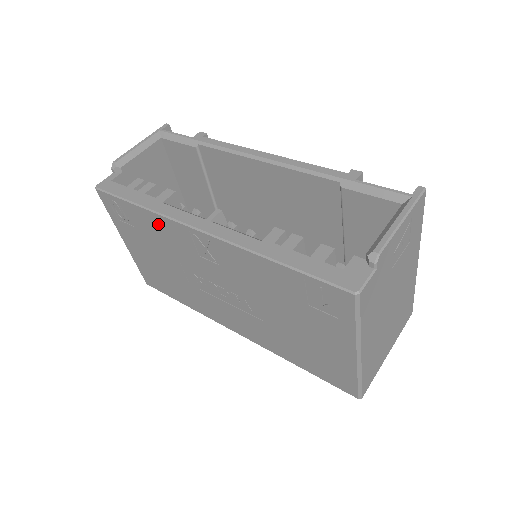
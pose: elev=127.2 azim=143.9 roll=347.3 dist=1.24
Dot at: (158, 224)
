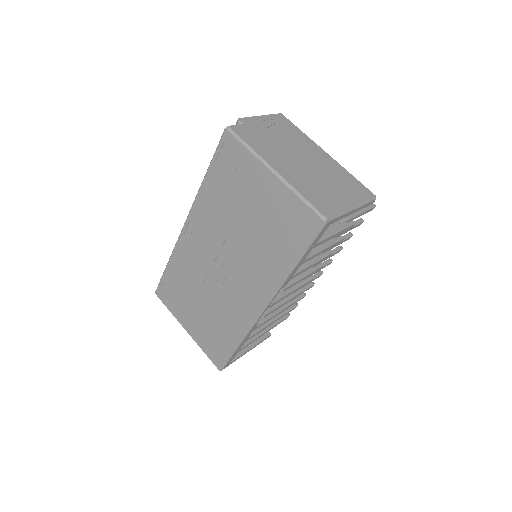
Dot at: (178, 262)
